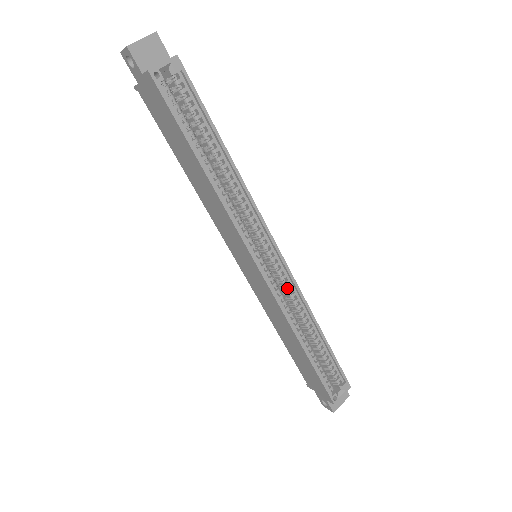
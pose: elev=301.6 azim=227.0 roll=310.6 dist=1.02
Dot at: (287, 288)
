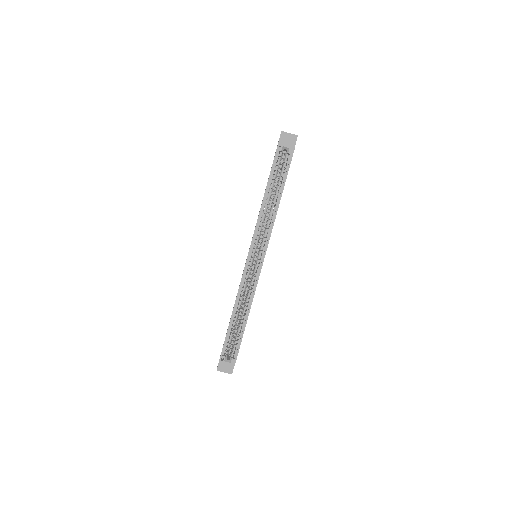
Dot at: (252, 281)
